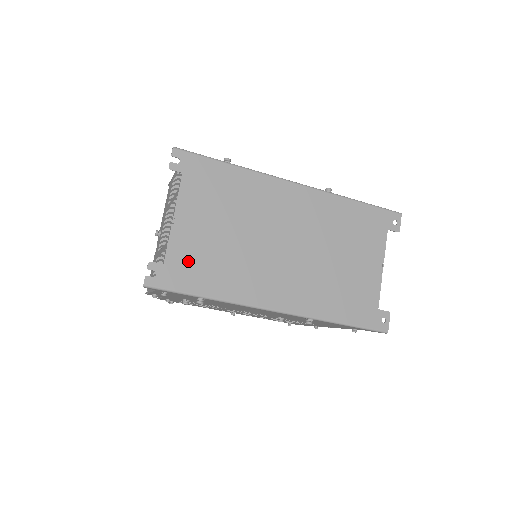
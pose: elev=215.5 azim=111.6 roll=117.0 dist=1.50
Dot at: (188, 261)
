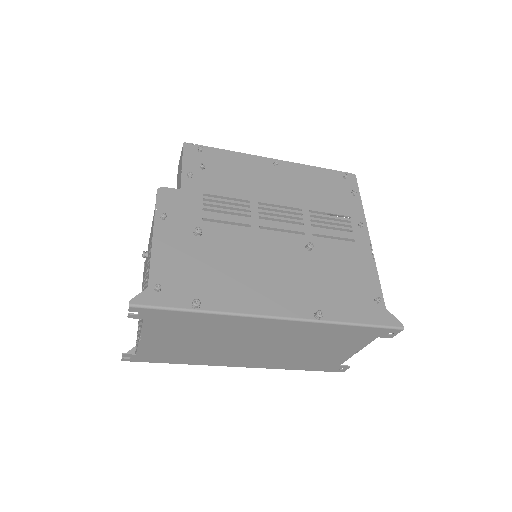
Dot at: (158, 353)
